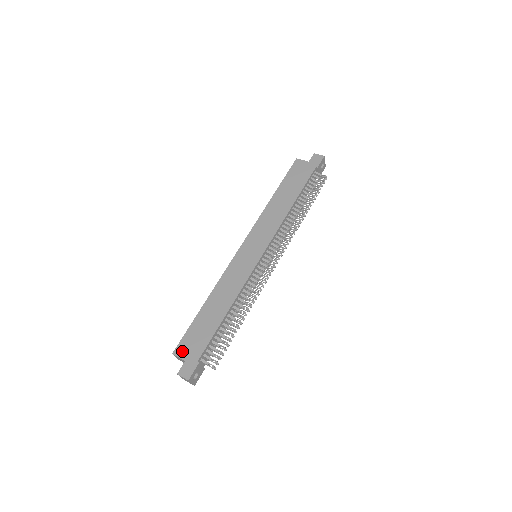
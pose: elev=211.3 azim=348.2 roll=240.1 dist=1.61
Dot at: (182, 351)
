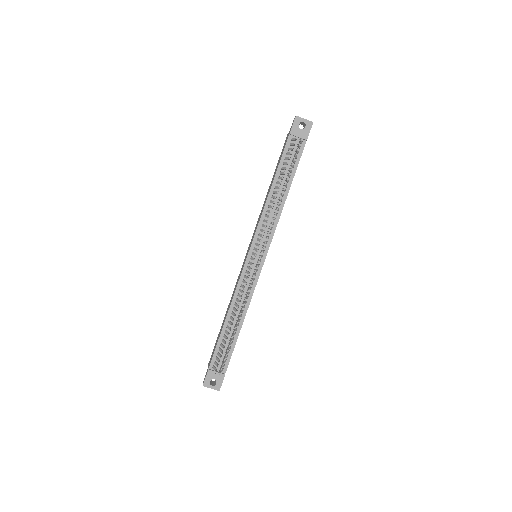
Dot at: occluded
